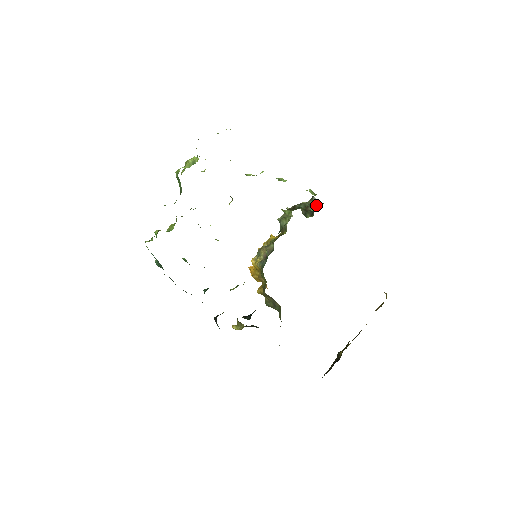
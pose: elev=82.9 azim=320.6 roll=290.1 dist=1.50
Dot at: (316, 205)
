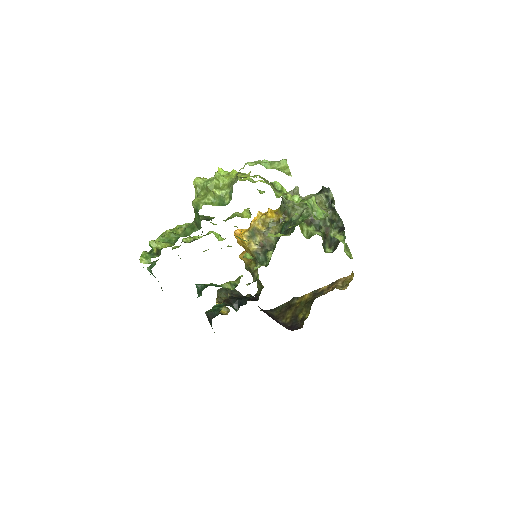
Dot at: (335, 220)
